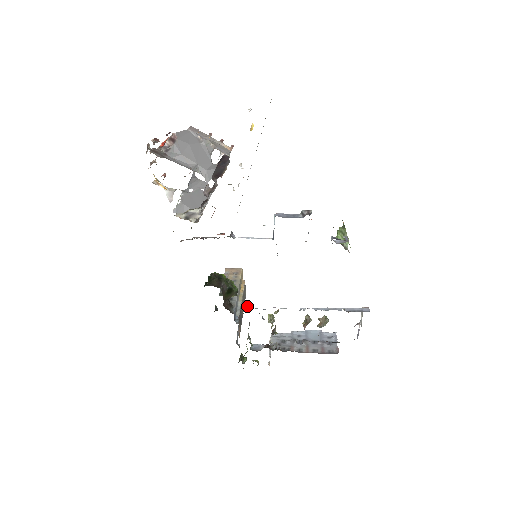
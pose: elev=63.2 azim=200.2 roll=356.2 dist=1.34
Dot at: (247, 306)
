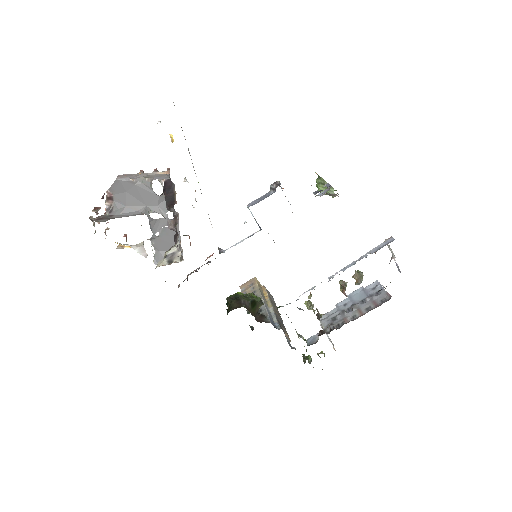
Dot at: (278, 307)
